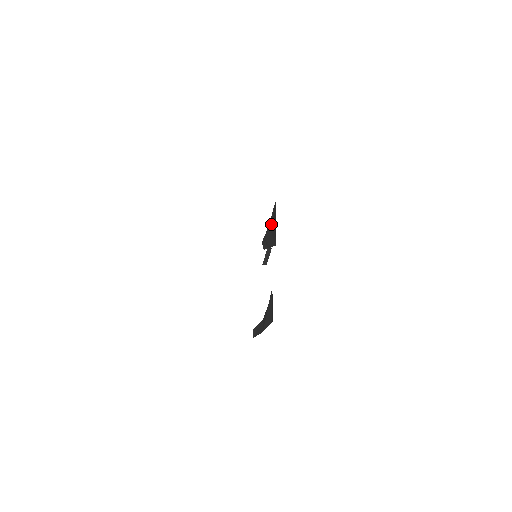
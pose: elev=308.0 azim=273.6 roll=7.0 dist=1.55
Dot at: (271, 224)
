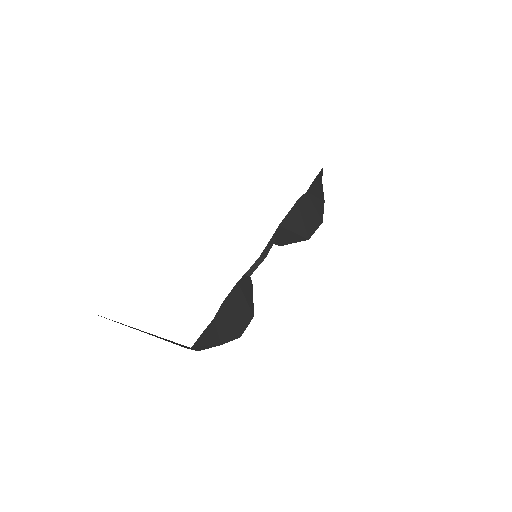
Dot at: (289, 221)
